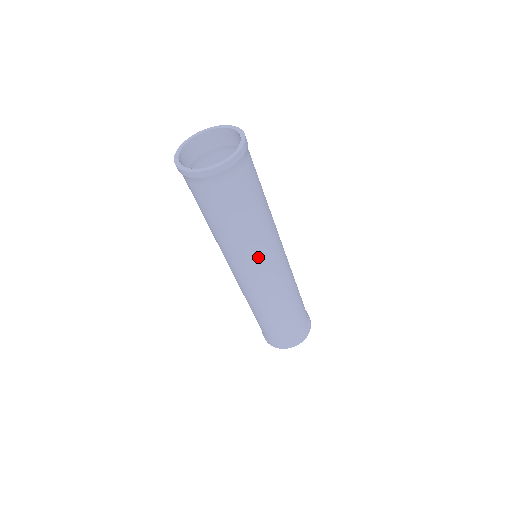
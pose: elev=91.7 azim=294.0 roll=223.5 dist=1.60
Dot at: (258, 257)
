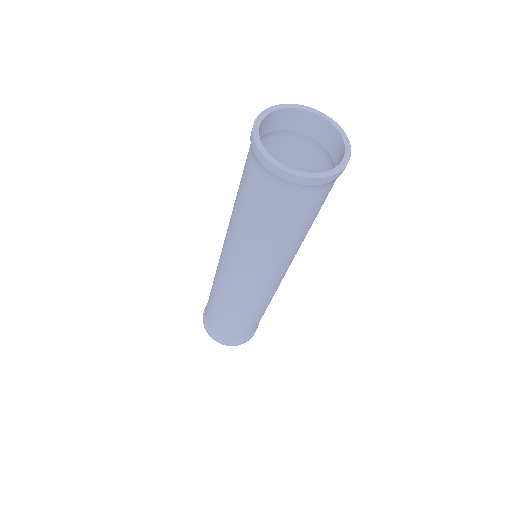
Dot at: (251, 267)
